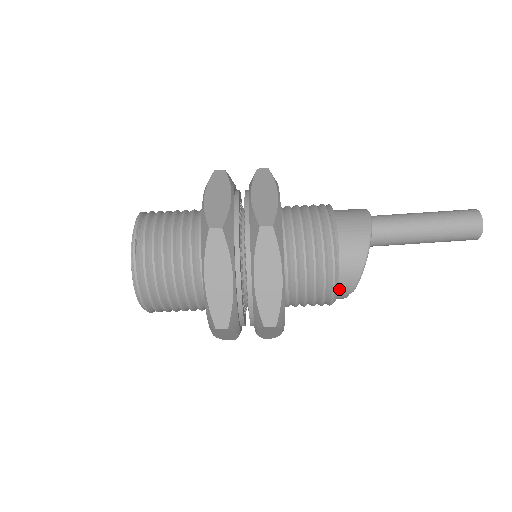
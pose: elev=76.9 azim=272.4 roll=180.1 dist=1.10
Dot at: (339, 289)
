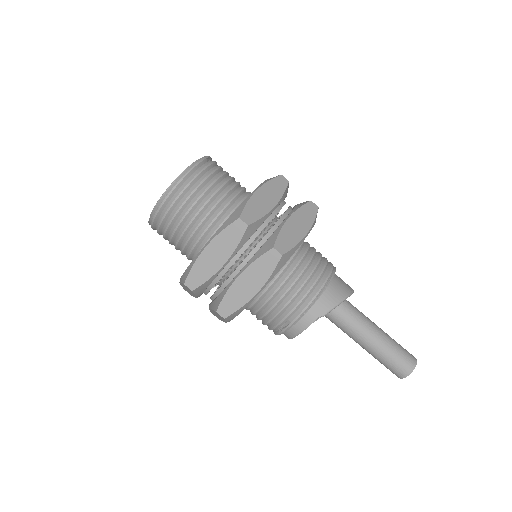
Dot at: (316, 303)
